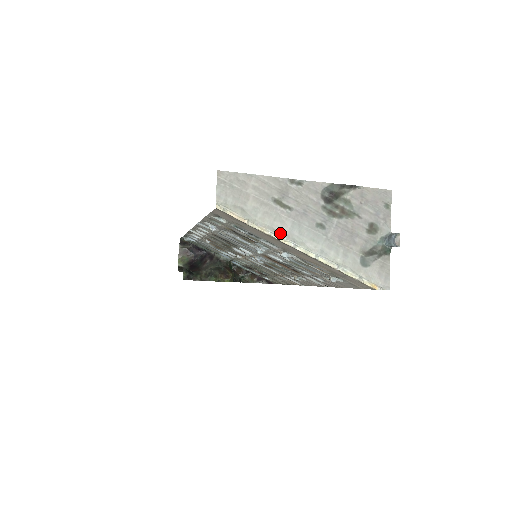
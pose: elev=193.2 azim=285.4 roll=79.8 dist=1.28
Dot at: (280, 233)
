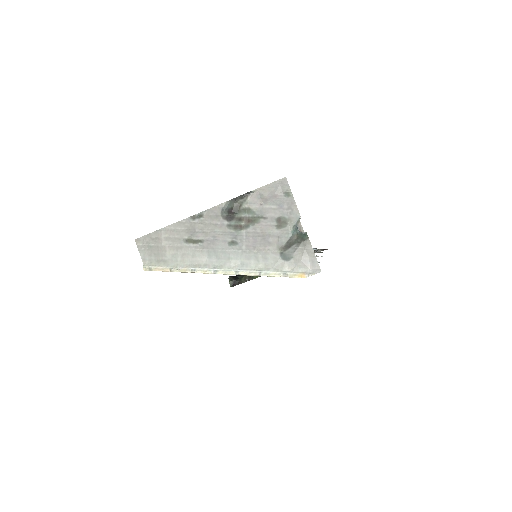
Dot at: (201, 266)
